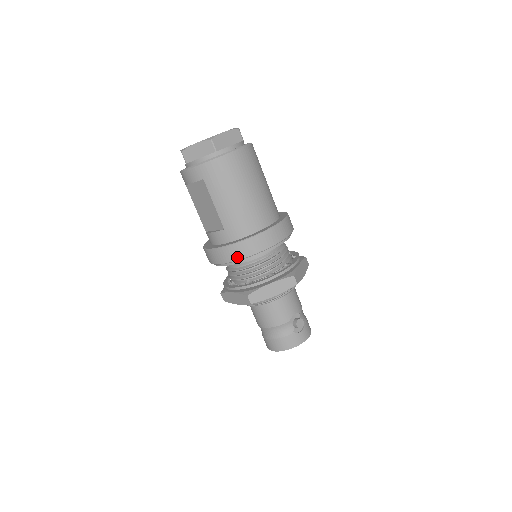
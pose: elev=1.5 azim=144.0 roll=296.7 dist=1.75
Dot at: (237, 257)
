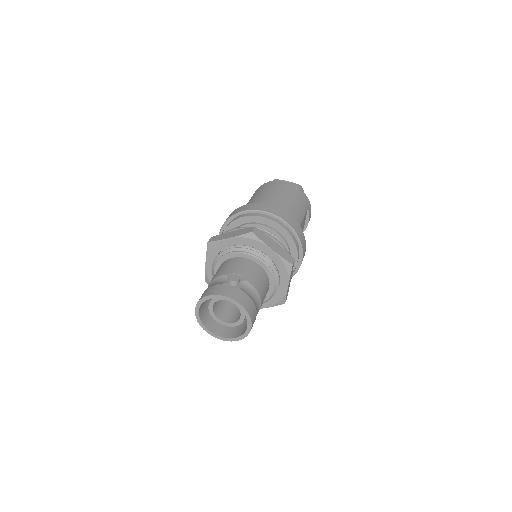
Dot at: (229, 217)
